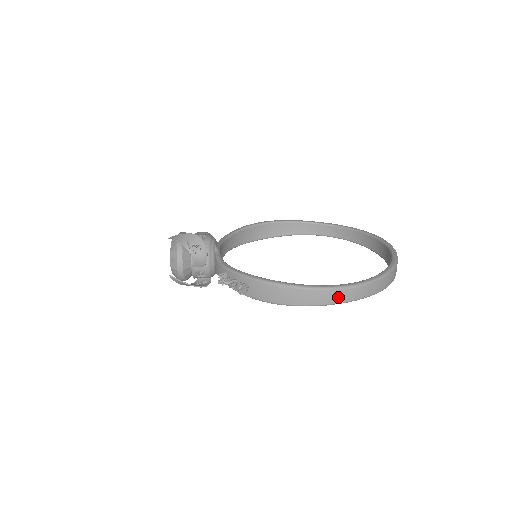
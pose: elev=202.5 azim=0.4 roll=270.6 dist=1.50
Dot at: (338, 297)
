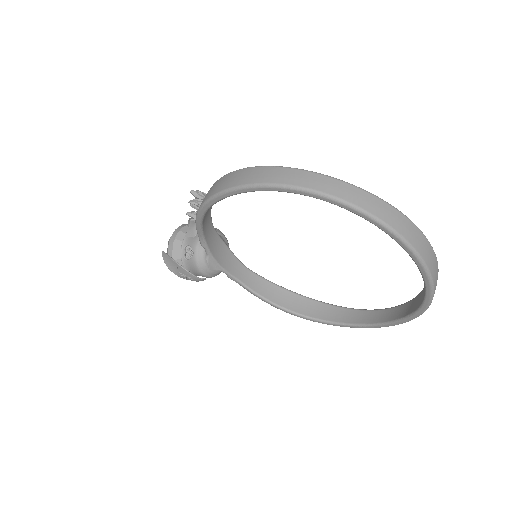
Dot at: (286, 177)
